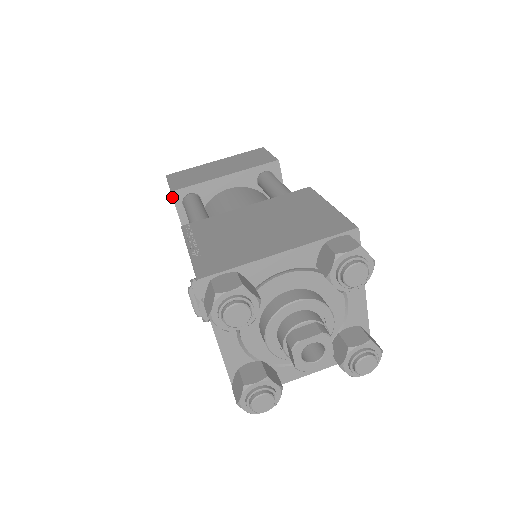
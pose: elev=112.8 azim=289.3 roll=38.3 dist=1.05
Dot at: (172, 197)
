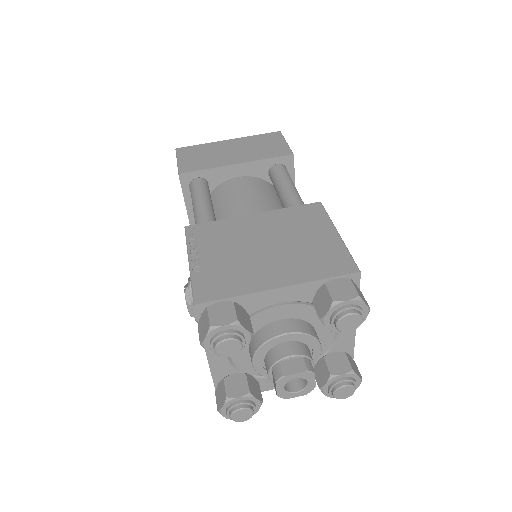
Dot at: (179, 179)
